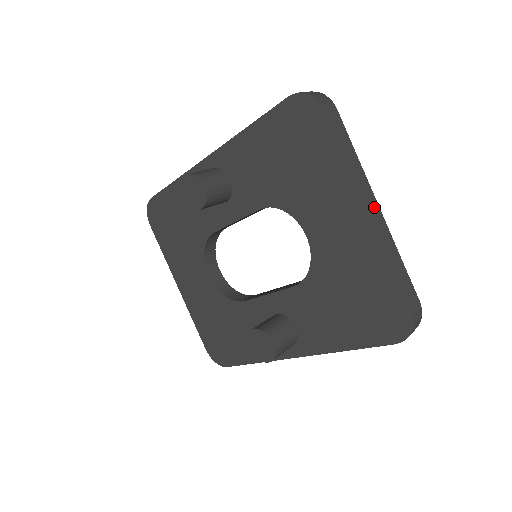
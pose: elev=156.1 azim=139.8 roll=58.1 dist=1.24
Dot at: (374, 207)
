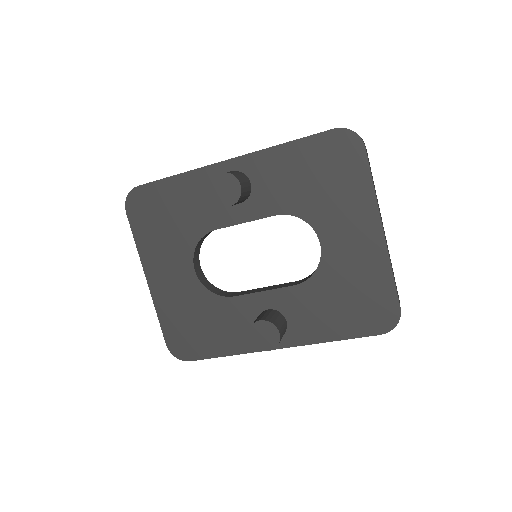
Dot at: (383, 228)
